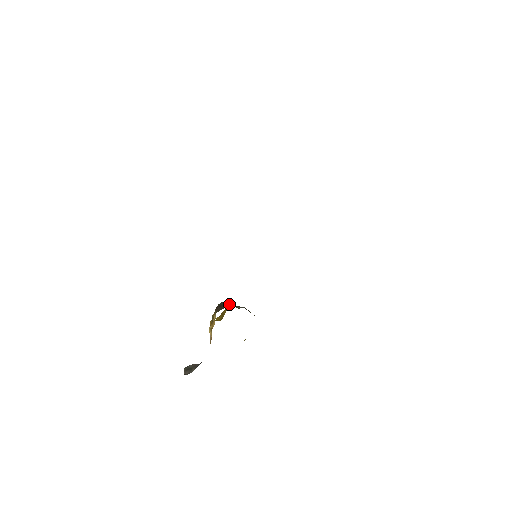
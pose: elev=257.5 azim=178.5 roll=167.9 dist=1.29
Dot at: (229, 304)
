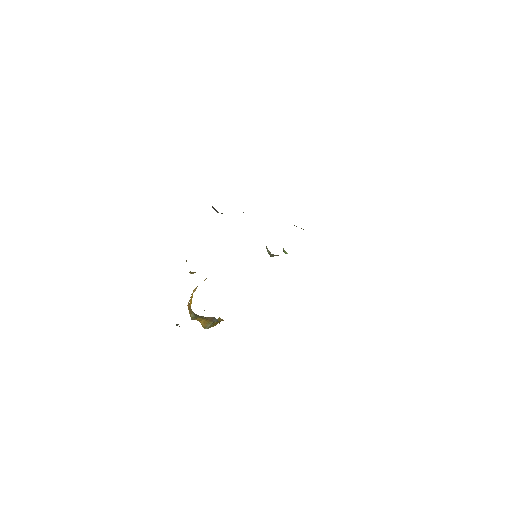
Dot at: occluded
